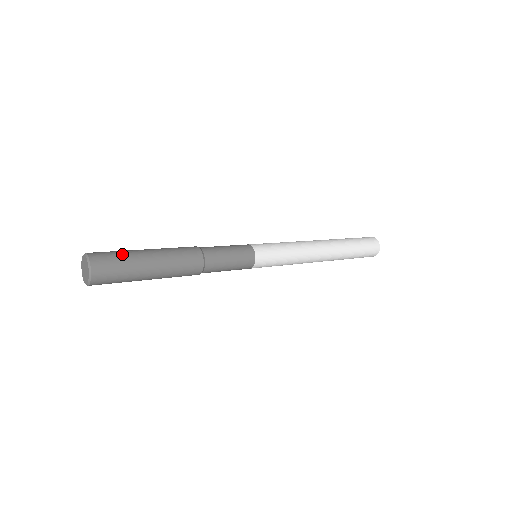
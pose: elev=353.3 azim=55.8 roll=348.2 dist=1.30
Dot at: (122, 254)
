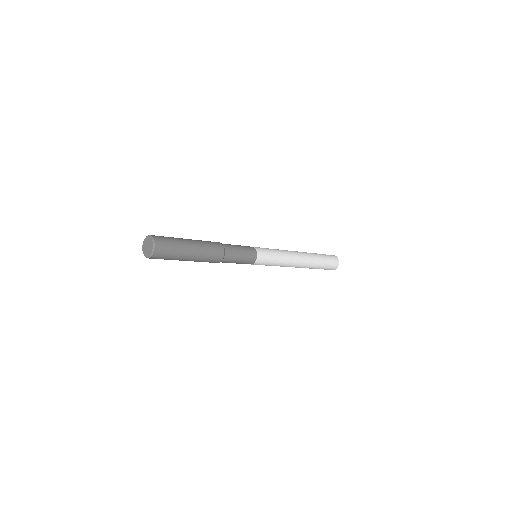
Dot at: (175, 244)
